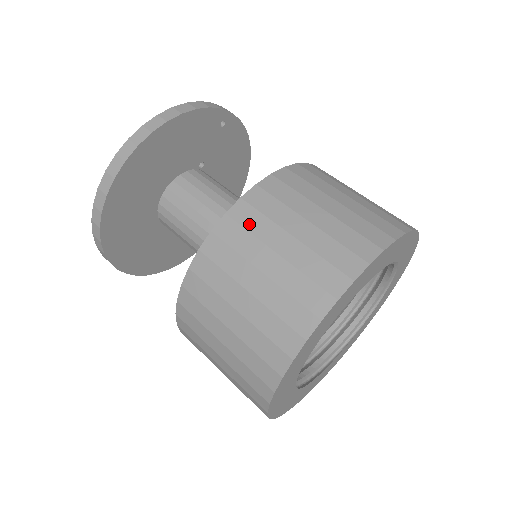
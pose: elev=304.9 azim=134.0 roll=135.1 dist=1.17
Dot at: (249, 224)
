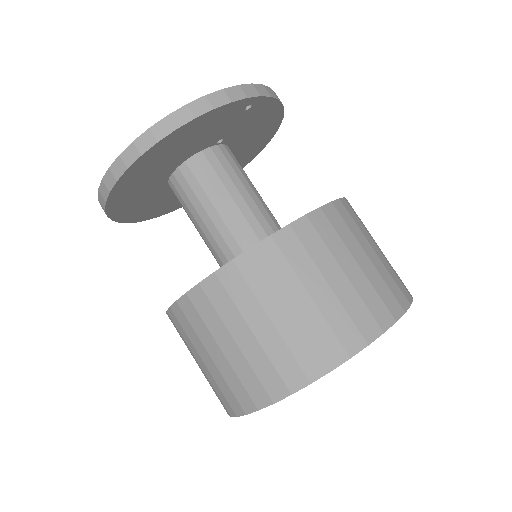
Dot at: (234, 292)
